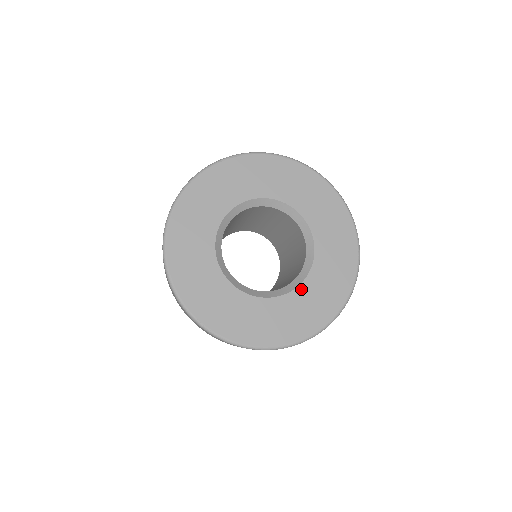
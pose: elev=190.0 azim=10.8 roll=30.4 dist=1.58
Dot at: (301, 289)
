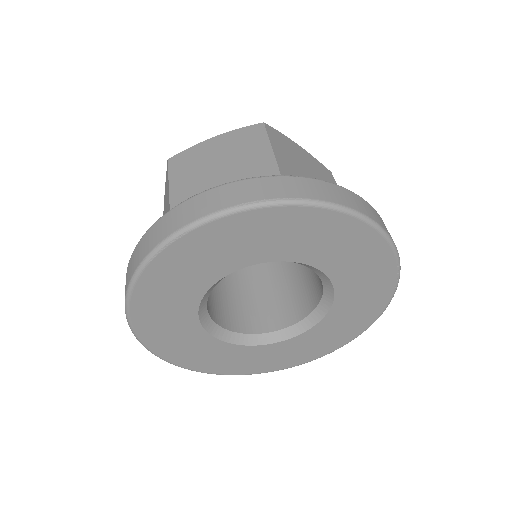
Dot at: (324, 322)
